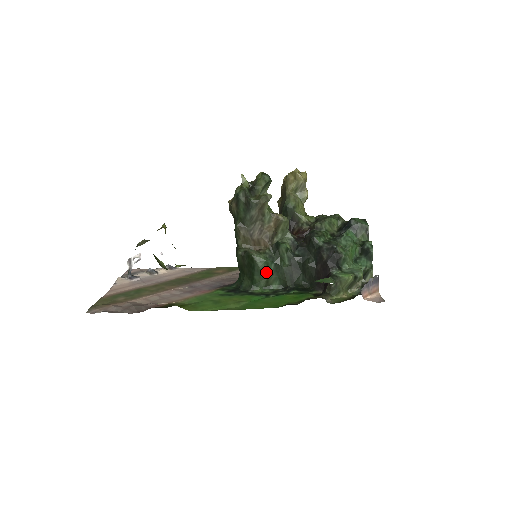
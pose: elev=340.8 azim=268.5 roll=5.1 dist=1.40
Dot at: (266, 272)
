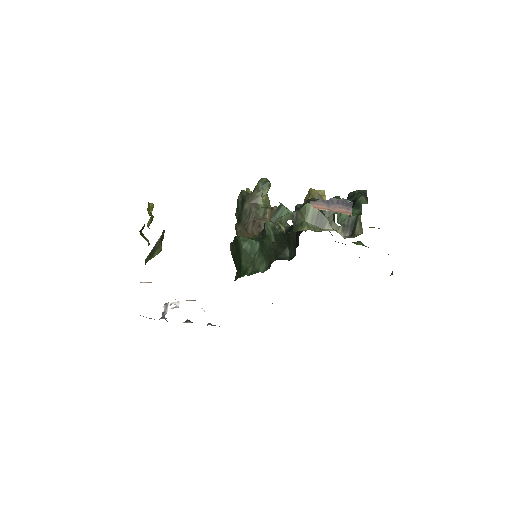
Dot at: (251, 253)
